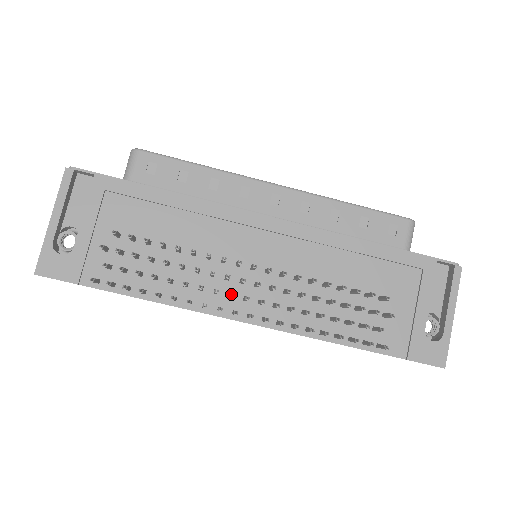
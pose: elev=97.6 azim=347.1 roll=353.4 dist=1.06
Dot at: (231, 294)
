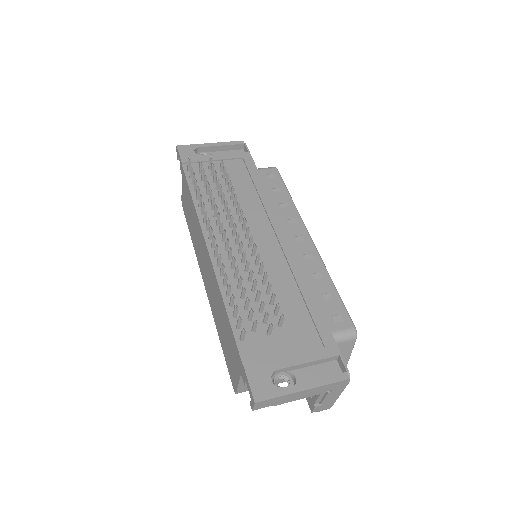
Dot at: (221, 235)
